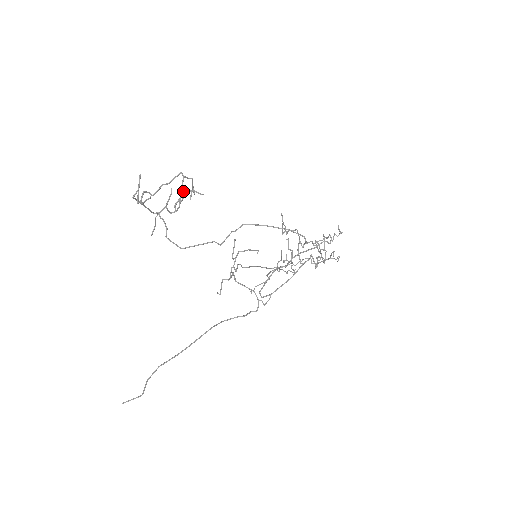
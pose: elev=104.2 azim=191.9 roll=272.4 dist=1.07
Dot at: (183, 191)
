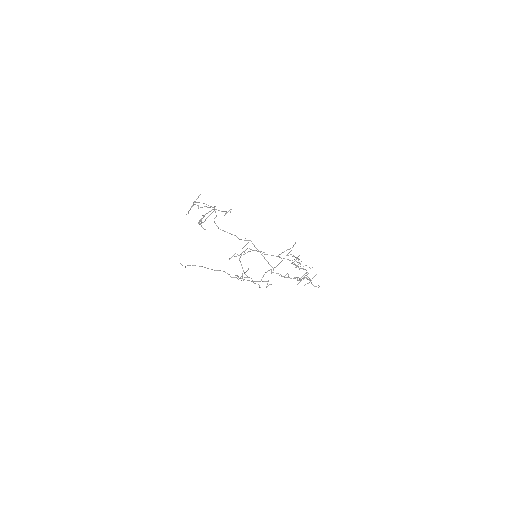
Dot at: (199, 222)
